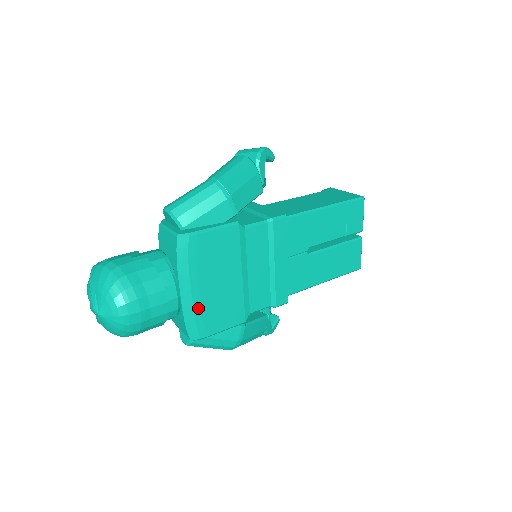
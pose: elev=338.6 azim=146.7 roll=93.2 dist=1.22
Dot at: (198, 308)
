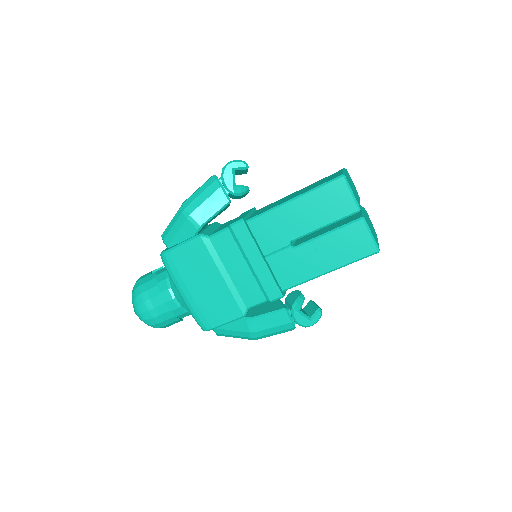
Dot at: (195, 306)
